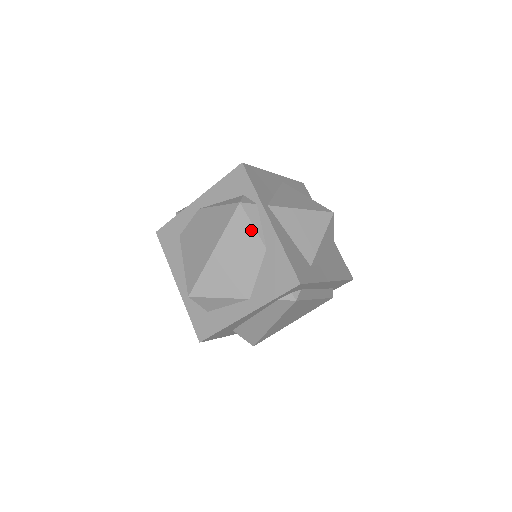
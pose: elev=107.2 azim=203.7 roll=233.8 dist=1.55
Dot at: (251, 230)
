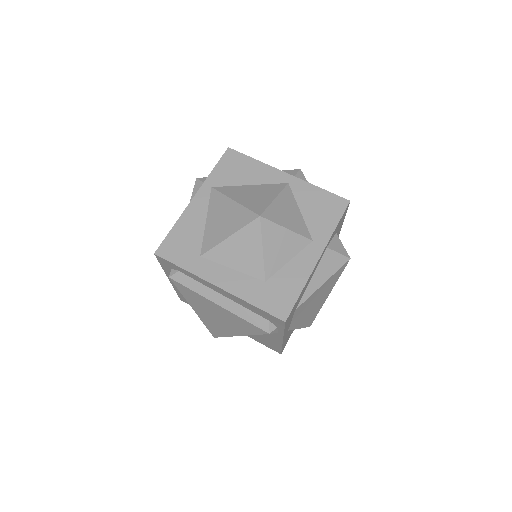
Dot at: occluded
